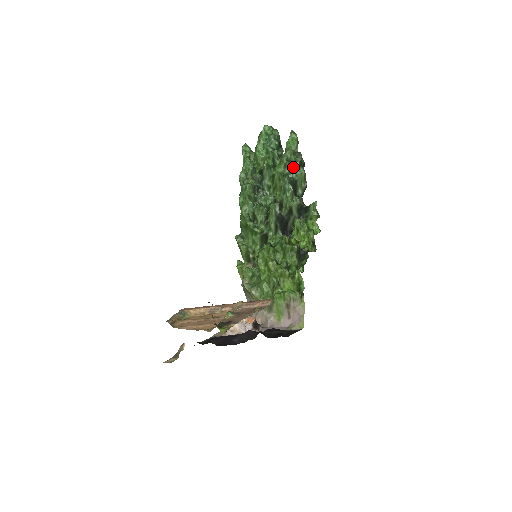
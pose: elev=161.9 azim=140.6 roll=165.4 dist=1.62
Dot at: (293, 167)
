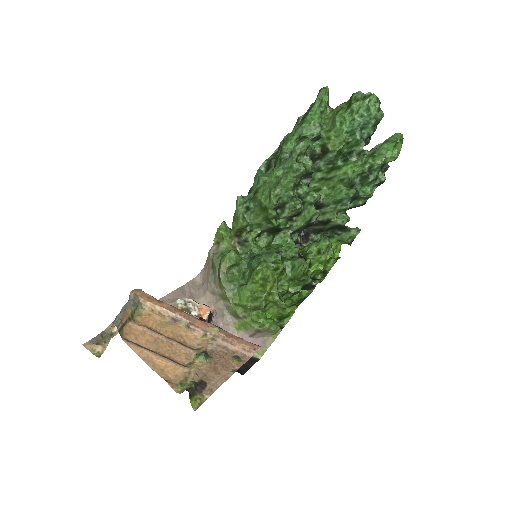
Dot at: (369, 182)
